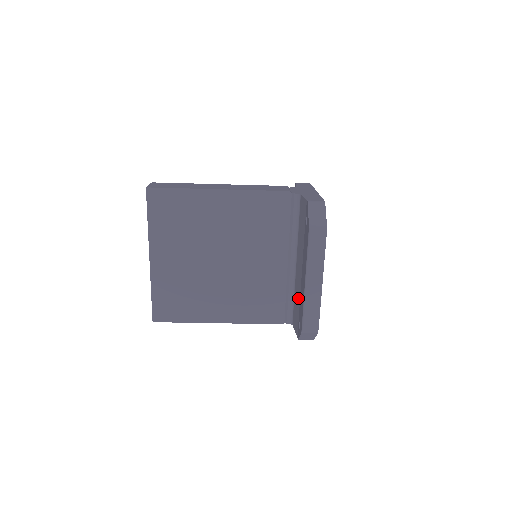
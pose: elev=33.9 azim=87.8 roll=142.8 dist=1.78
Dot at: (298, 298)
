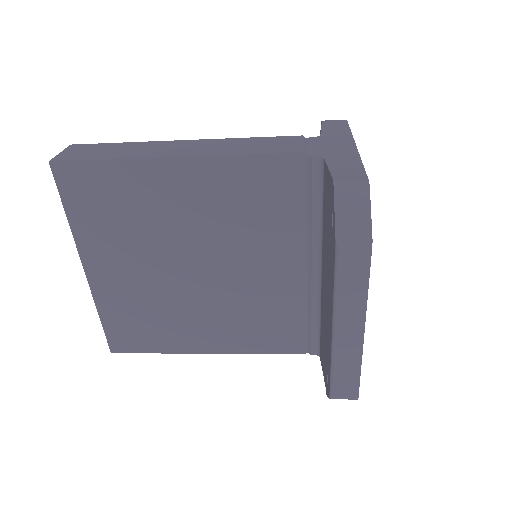
Dot at: (325, 333)
